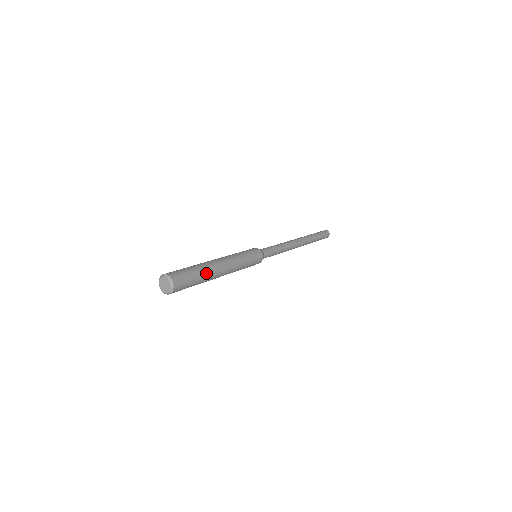
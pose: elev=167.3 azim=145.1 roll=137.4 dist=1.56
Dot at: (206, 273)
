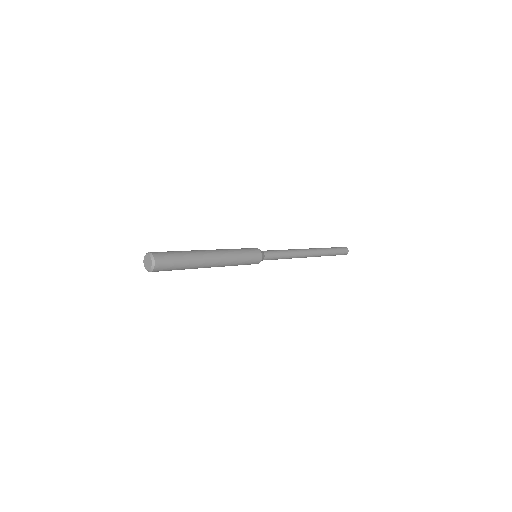
Dot at: (193, 263)
